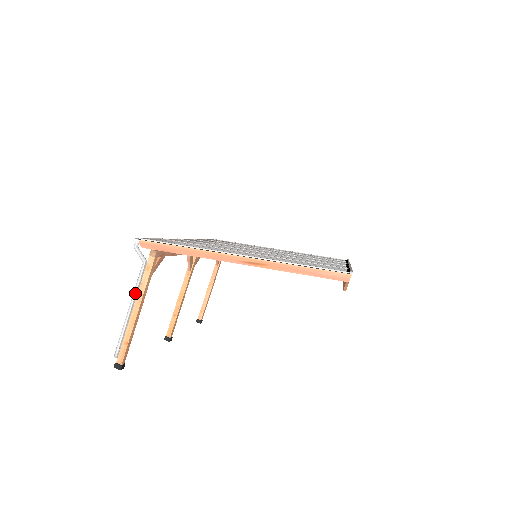
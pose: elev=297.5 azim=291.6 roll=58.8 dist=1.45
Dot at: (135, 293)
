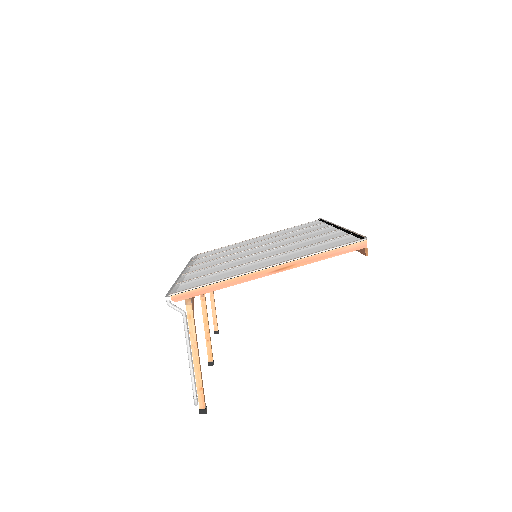
Dot at: (188, 343)
